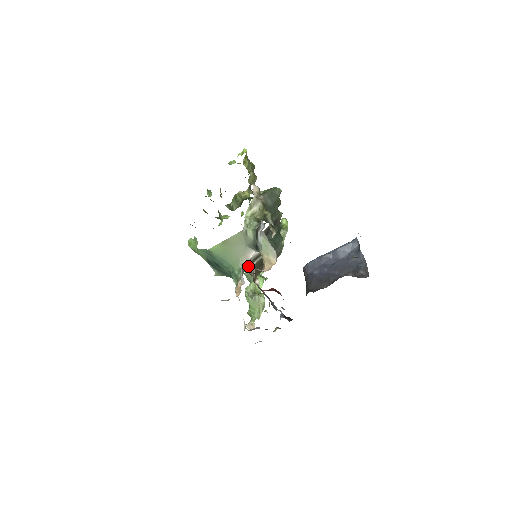
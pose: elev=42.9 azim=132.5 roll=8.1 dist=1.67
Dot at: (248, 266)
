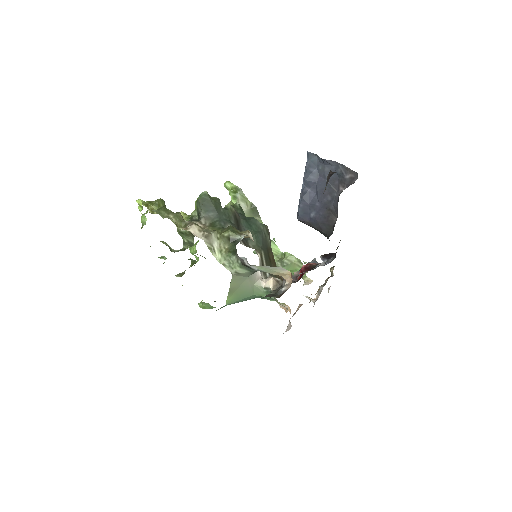
Dot at: (268, 284)
